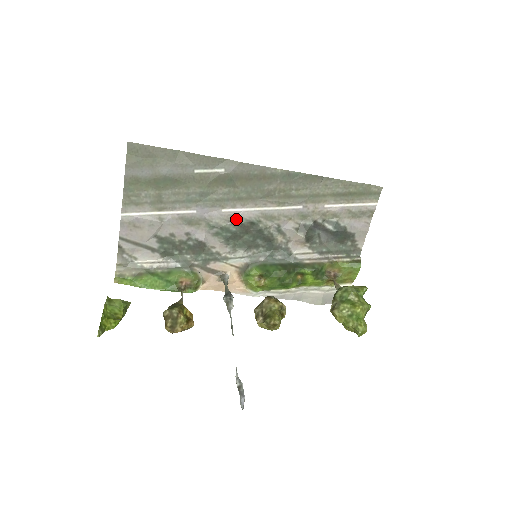
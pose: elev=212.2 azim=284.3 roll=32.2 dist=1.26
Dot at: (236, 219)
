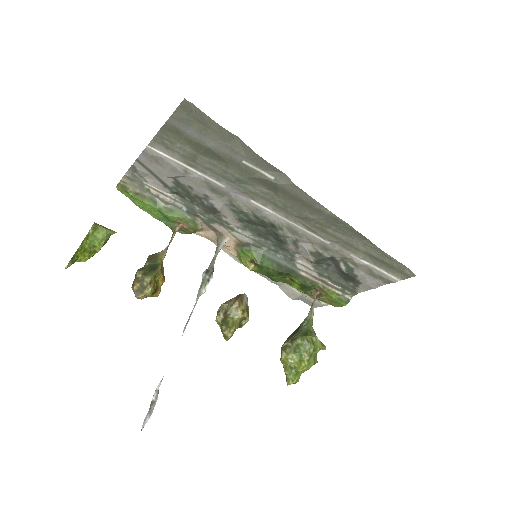
Dot at: (260, 214)
